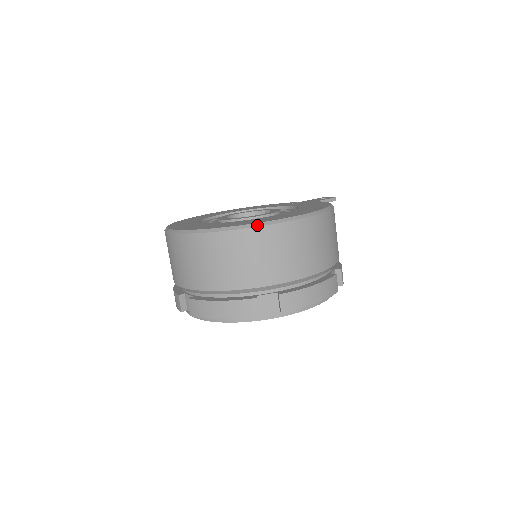
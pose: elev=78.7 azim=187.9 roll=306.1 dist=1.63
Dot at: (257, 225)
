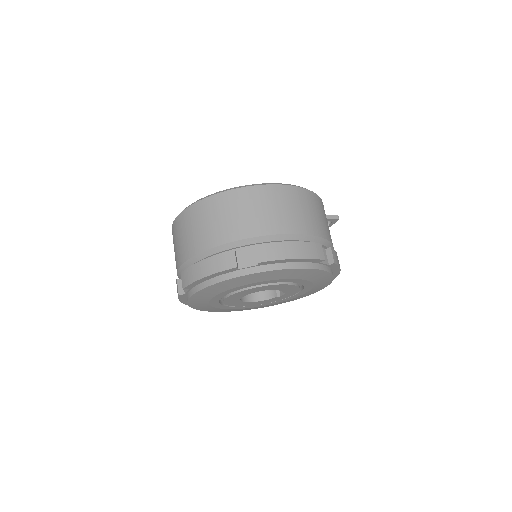
Dot at: (234, 188)
